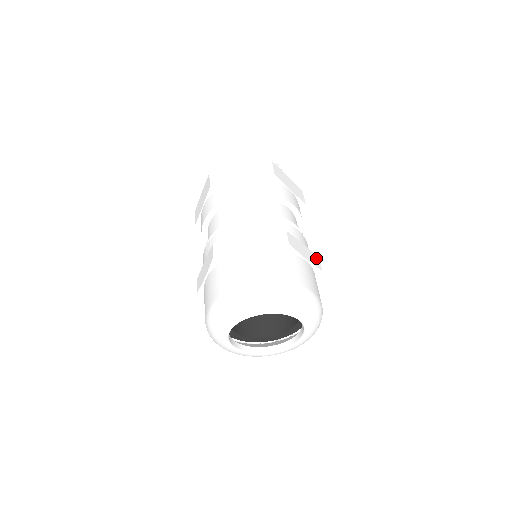
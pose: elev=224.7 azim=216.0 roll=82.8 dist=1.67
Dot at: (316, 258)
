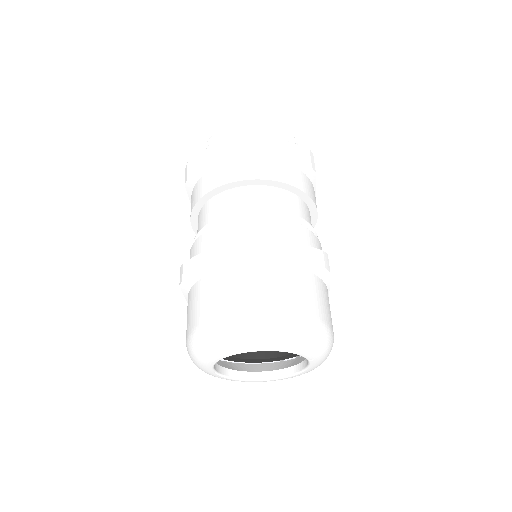
Dot at: (315, 252)
